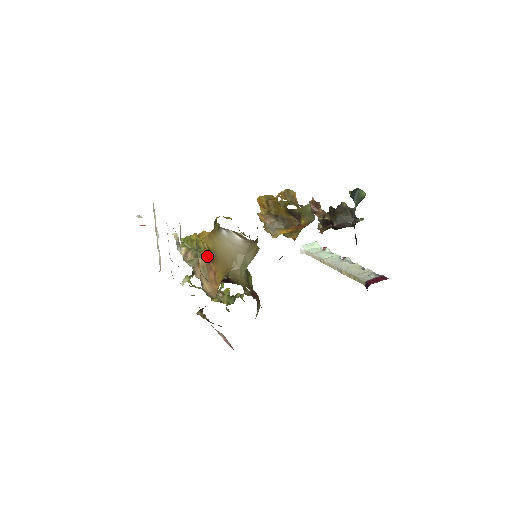
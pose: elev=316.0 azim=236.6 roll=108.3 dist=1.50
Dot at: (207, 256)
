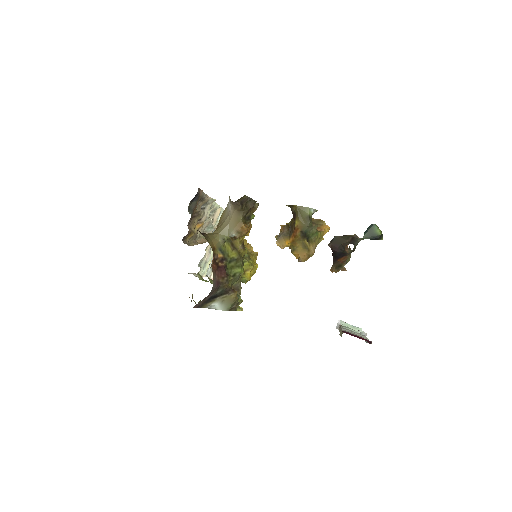
Dot at: occluded
